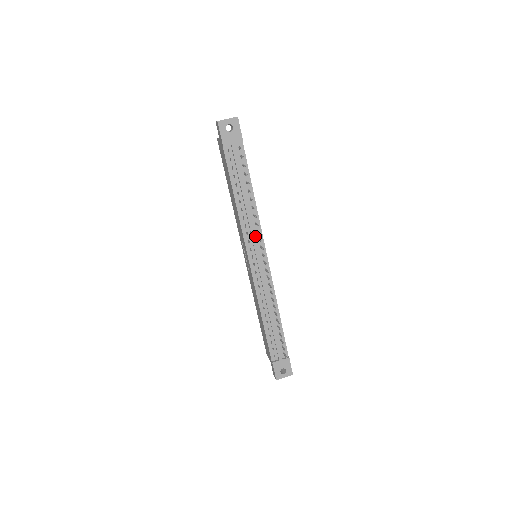
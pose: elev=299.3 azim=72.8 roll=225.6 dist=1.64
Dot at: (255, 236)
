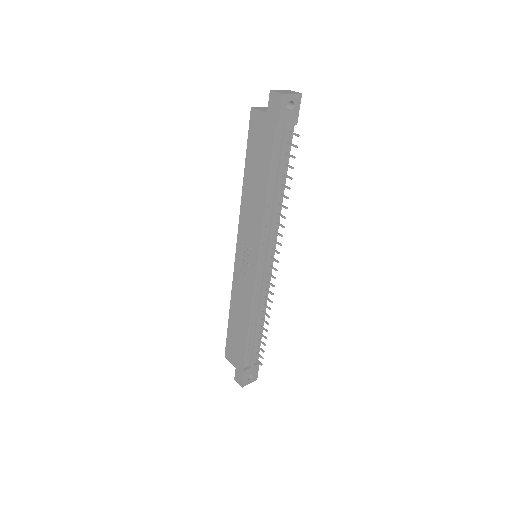
Dot at: (271, 237)
